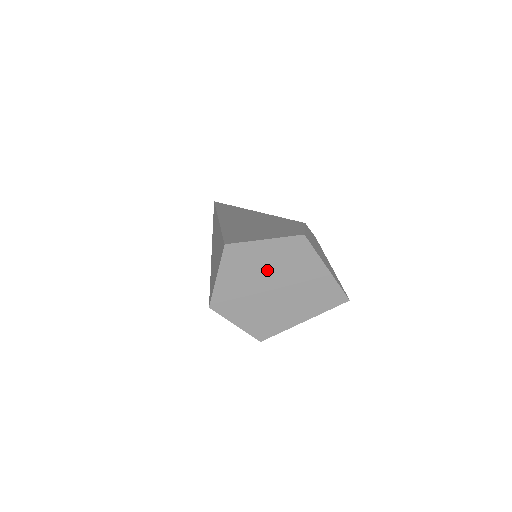
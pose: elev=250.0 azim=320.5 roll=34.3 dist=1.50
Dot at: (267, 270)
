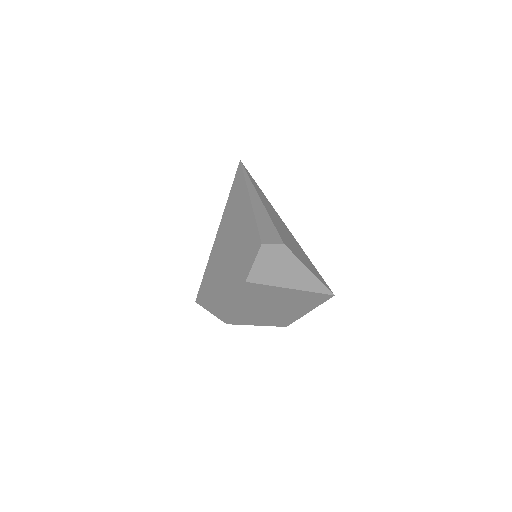
Dot at: (242, 302)
